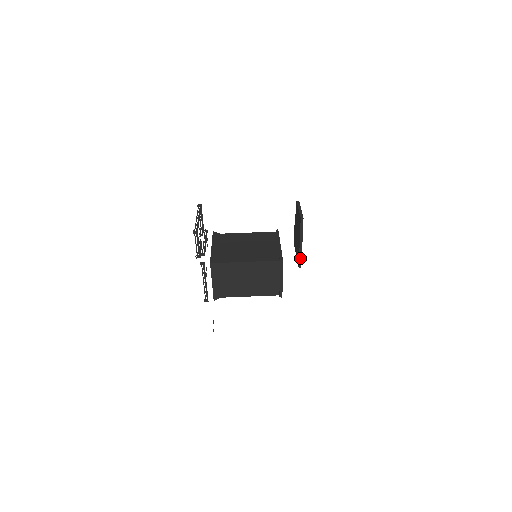
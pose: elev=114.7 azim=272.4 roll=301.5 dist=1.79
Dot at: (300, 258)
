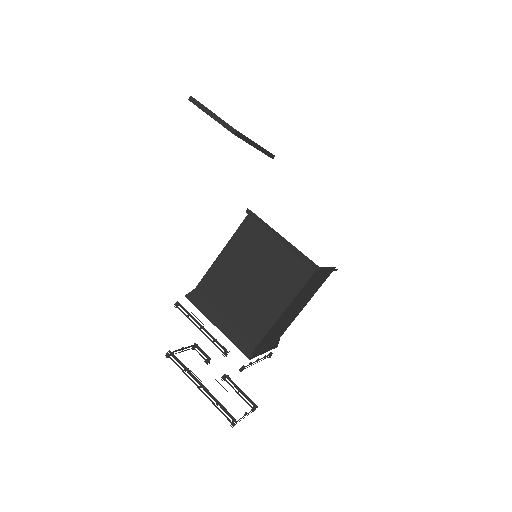
Dot at: (267, 154)
